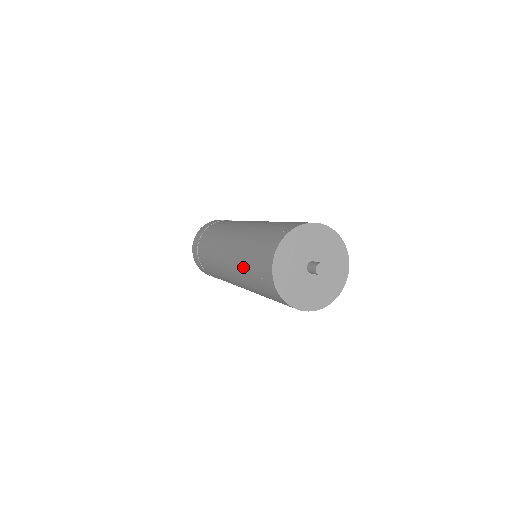
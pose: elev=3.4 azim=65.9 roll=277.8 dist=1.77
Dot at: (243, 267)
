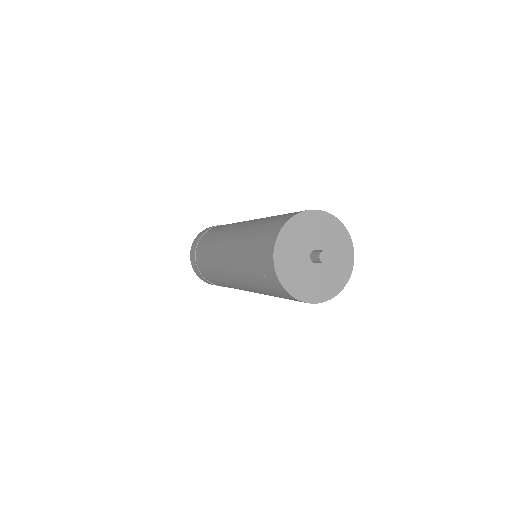
Dot at: (243, 266)
